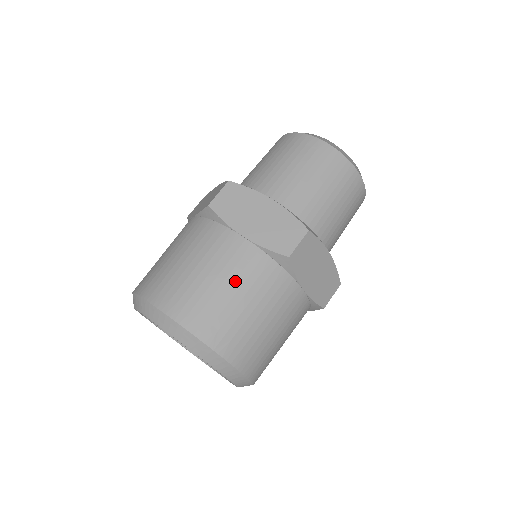
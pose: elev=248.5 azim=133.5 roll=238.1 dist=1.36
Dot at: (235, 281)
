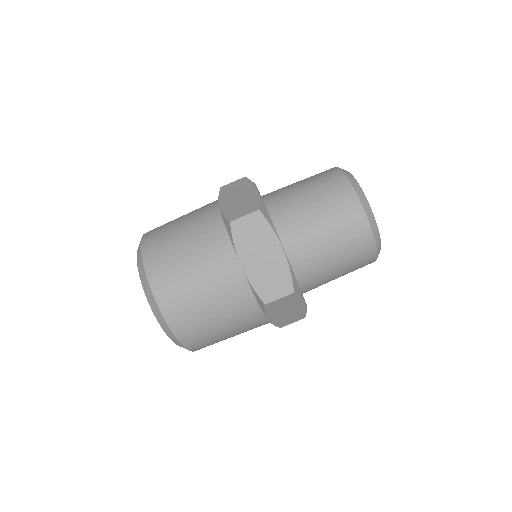
Dot at: (190, 230)
